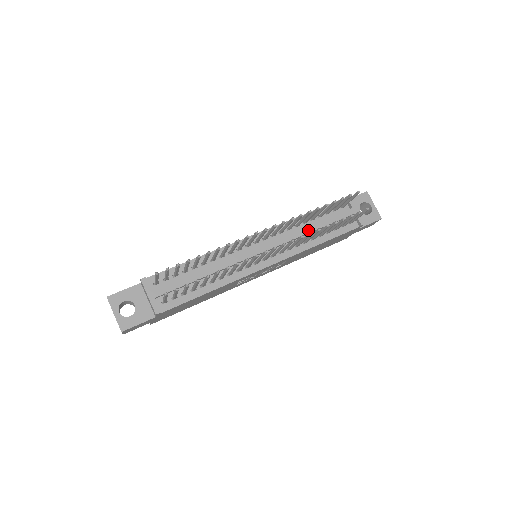
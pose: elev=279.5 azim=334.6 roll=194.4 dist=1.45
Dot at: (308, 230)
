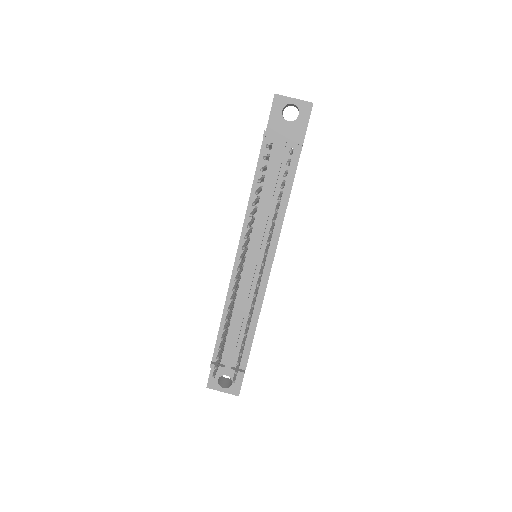
Dot at: (267, 206)
